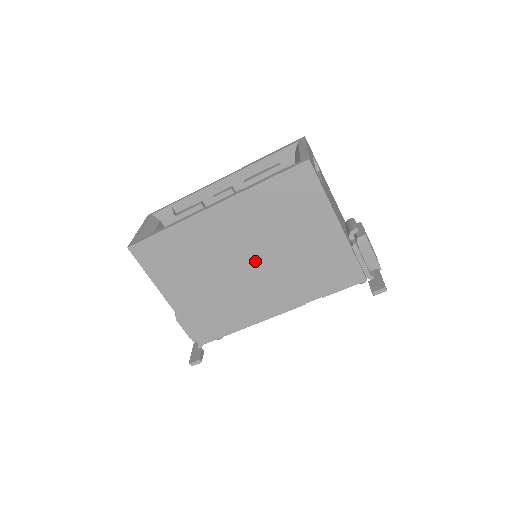
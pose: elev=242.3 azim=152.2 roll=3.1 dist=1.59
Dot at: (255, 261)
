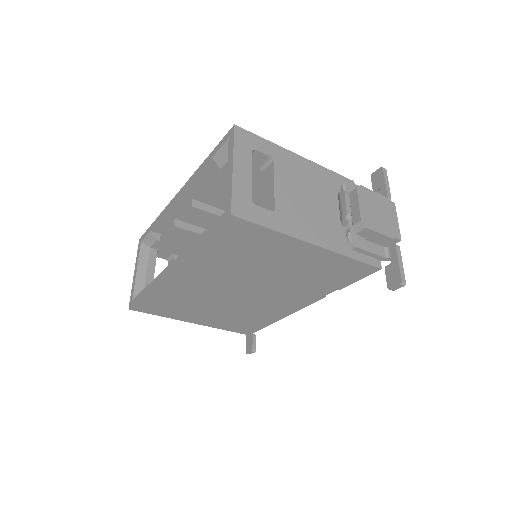
Dot at: (247, 288)
